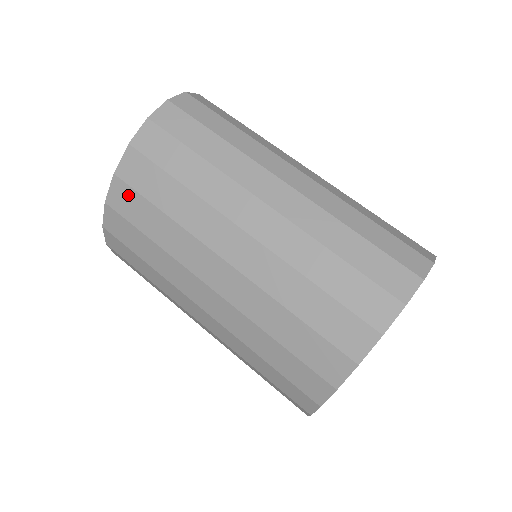
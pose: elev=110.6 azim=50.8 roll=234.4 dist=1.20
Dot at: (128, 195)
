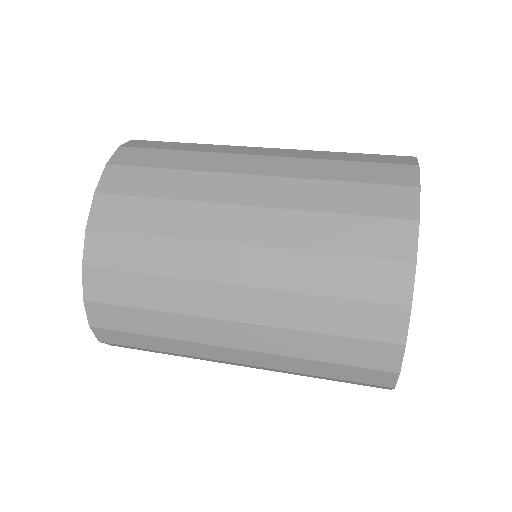
Dot at: (115, 204)
